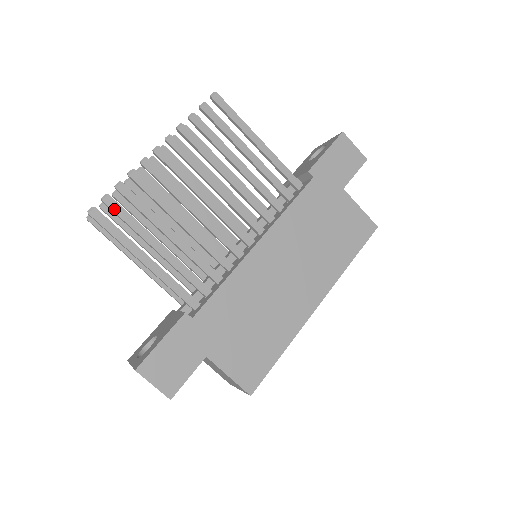
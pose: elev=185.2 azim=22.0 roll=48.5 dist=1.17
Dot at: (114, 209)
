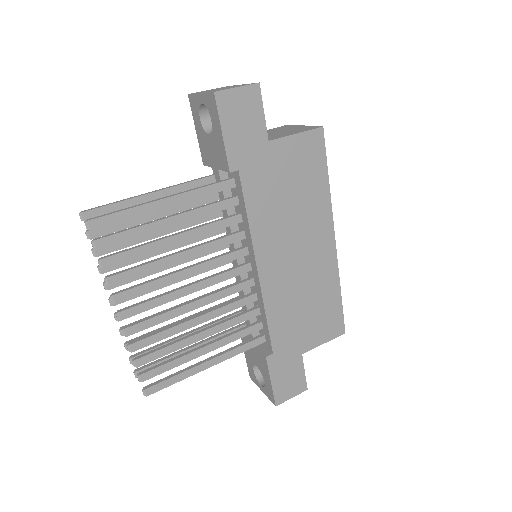
Dot at: (154, 375)
